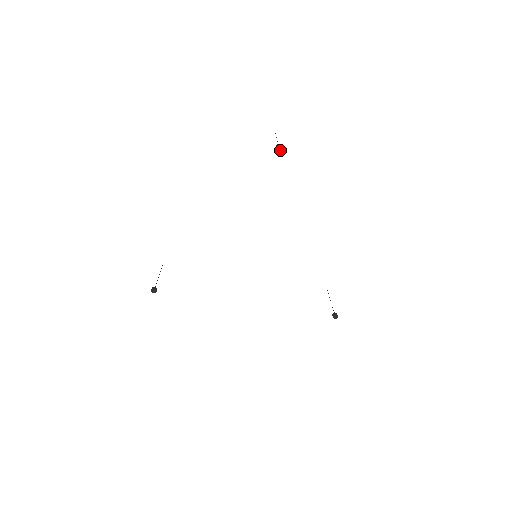
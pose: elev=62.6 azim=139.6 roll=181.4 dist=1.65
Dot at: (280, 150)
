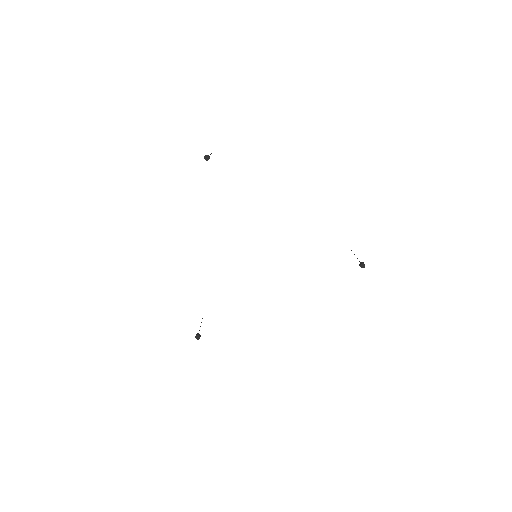
Dot at: occluded
